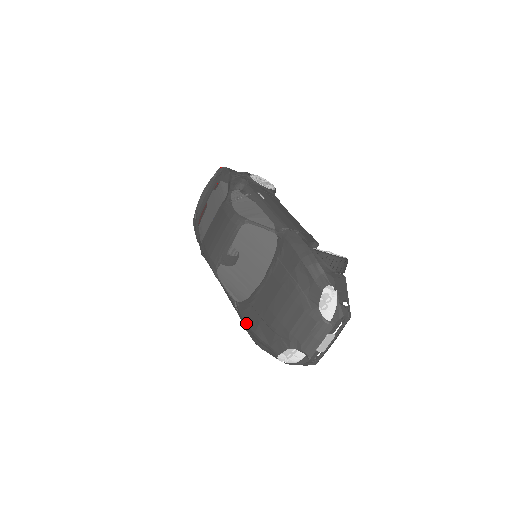
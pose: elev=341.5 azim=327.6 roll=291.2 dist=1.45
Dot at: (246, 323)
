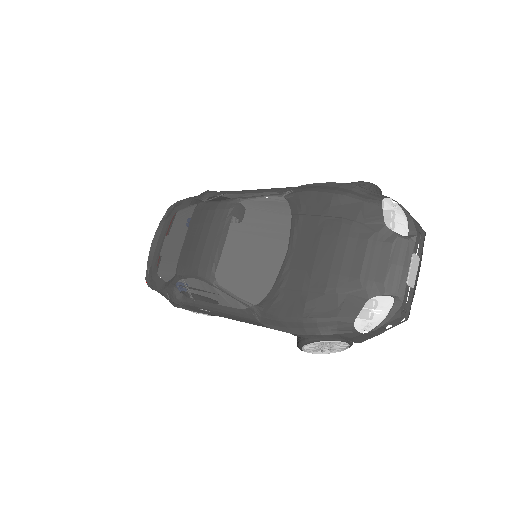
Dot at: (283, 316)
